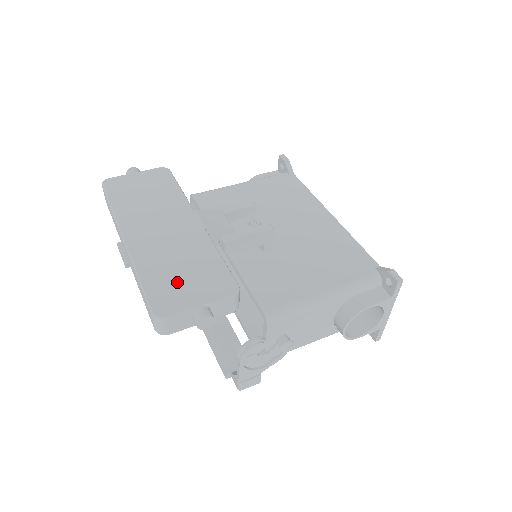
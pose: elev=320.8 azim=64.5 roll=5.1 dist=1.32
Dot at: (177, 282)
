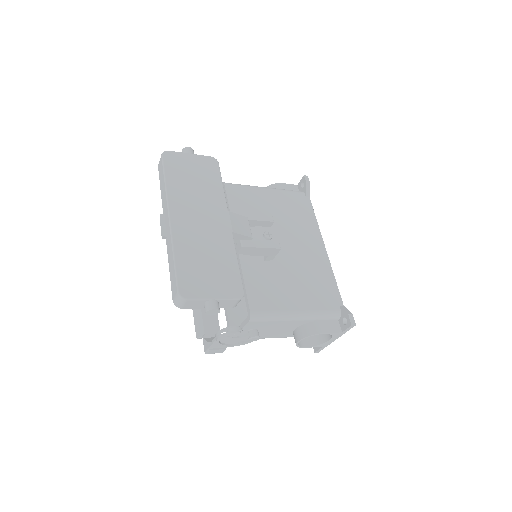
Dot at: (201, 272)
